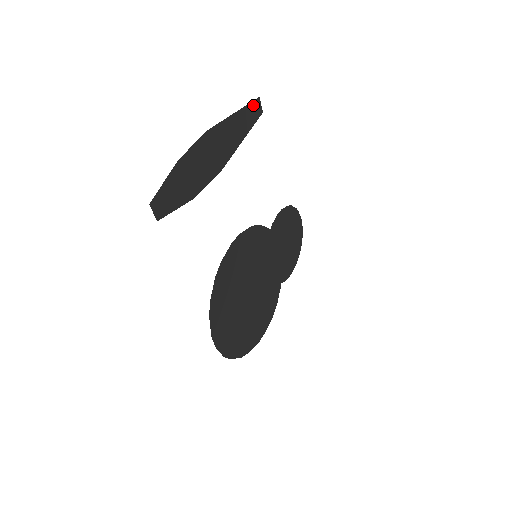
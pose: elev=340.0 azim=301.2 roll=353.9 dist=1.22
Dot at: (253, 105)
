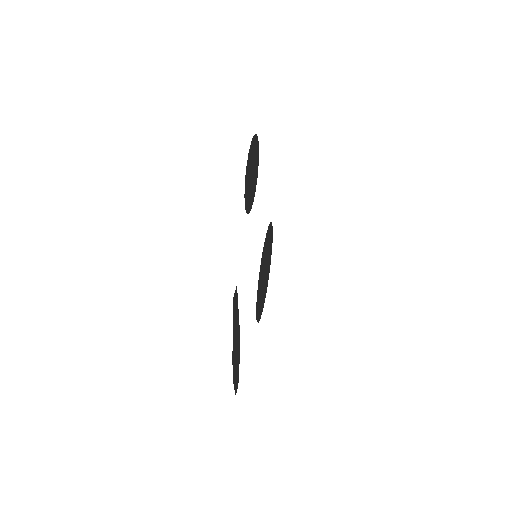
Dot at: (234, 304)
